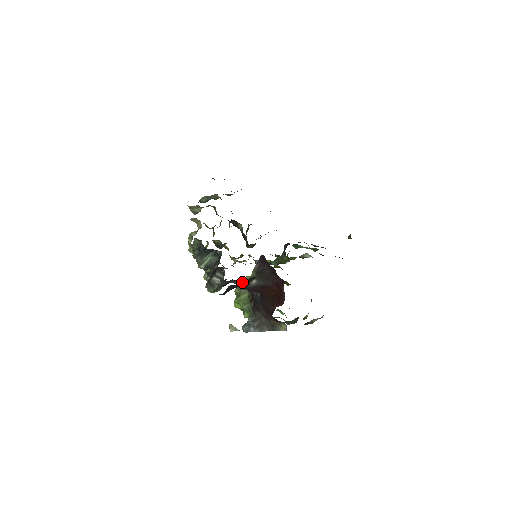
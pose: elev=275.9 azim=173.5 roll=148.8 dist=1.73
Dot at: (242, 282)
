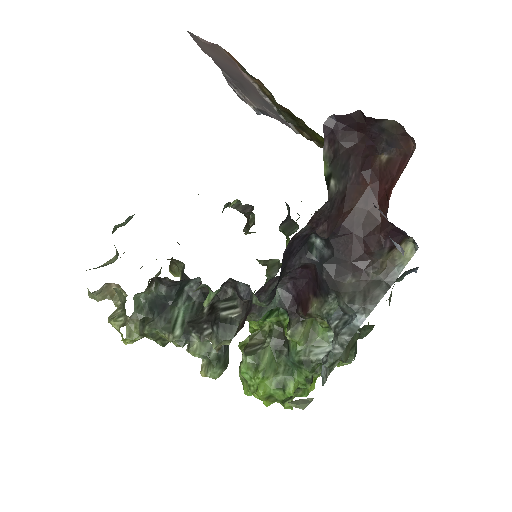
Dot at: occluded
